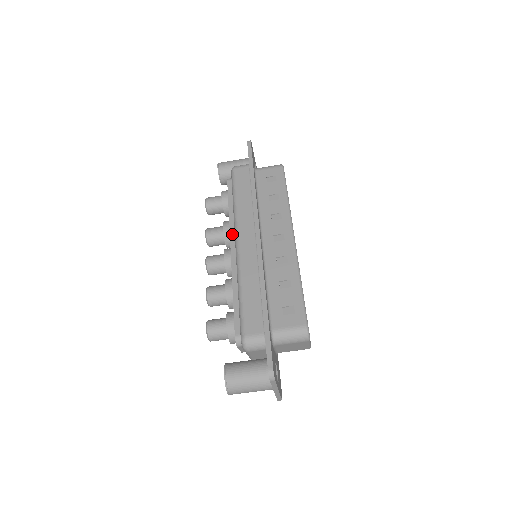
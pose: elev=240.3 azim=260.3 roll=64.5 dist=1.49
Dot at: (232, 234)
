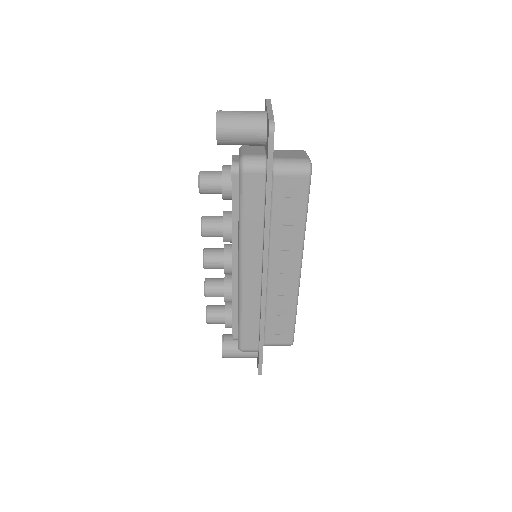
Dot at: (235, 252)
